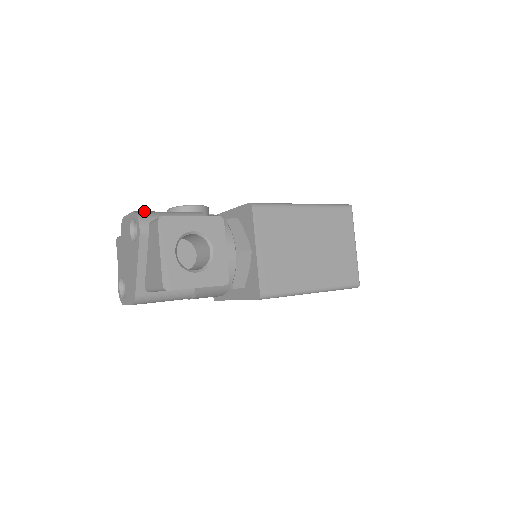
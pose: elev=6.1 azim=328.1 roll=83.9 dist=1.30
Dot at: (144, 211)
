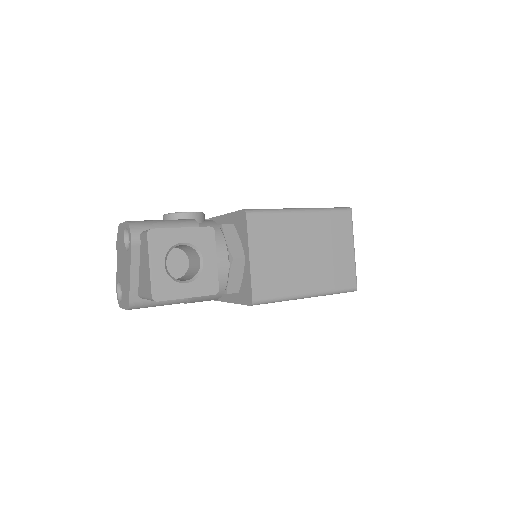
Dot at: occluded
